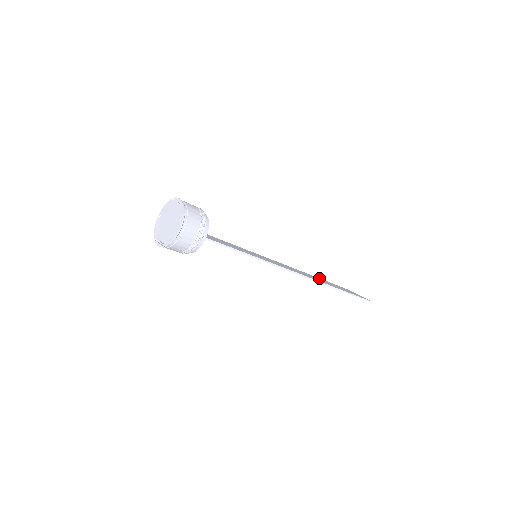
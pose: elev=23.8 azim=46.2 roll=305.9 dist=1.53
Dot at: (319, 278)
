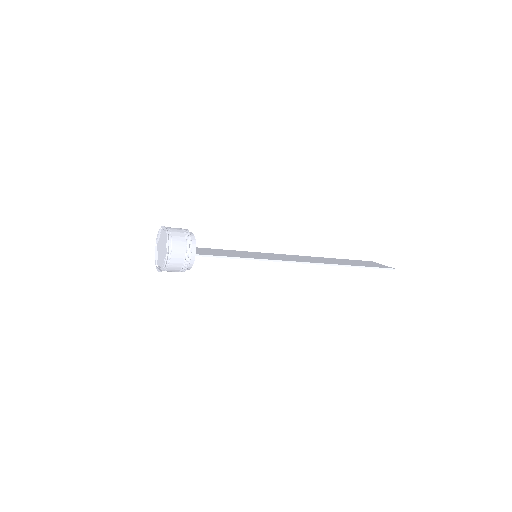
Dot at: occluded
